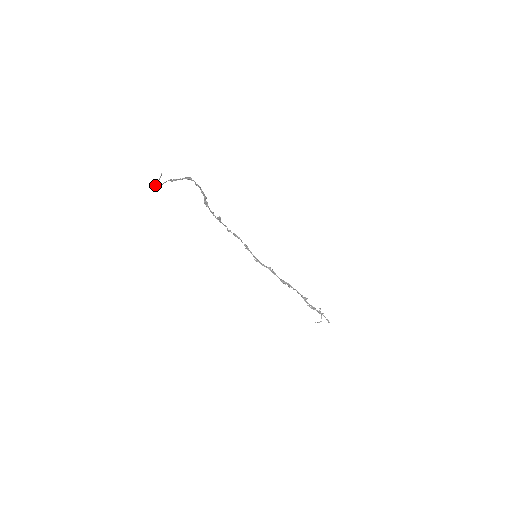
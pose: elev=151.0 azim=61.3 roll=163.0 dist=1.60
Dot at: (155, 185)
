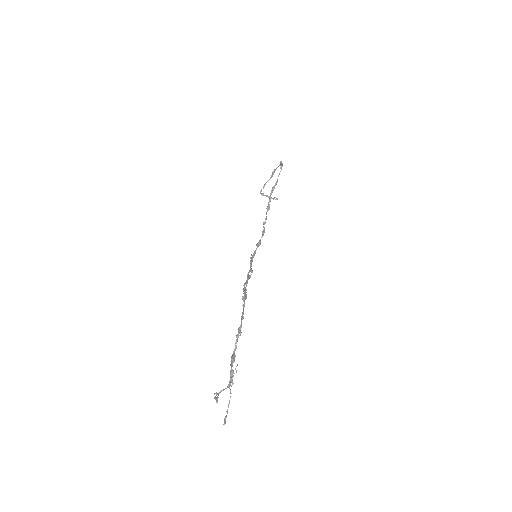
Dot at: (266, 195)
